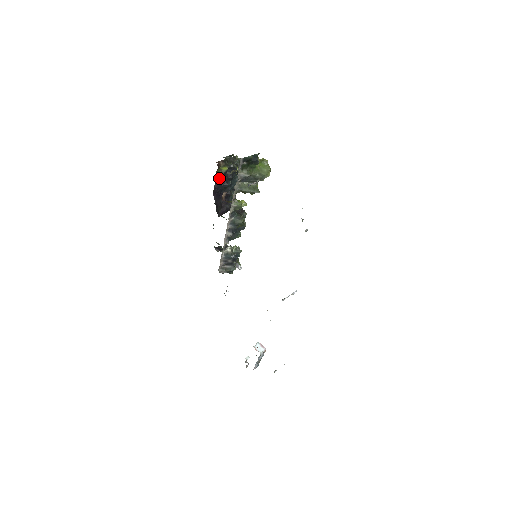
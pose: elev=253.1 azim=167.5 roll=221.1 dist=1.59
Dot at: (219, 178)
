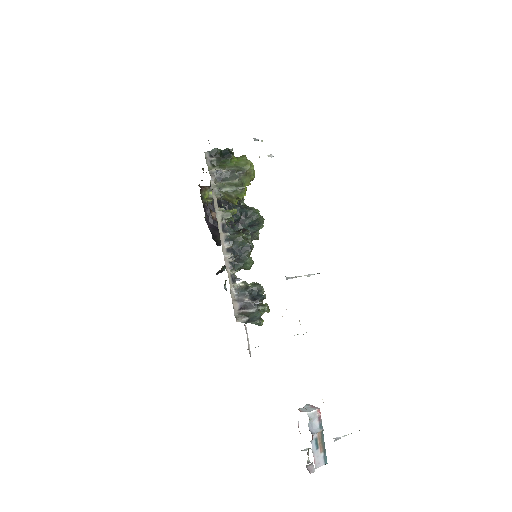
Dot at: (209, 204)
